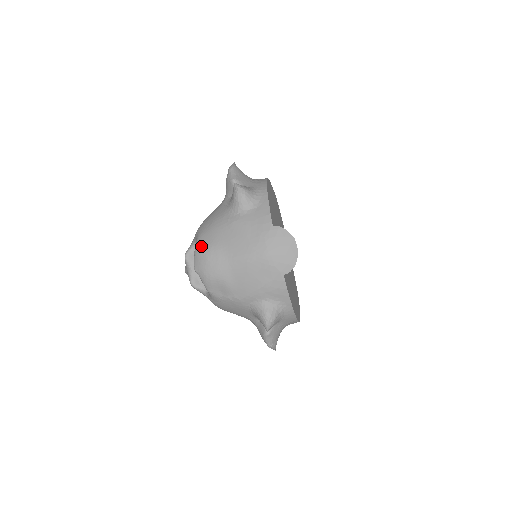
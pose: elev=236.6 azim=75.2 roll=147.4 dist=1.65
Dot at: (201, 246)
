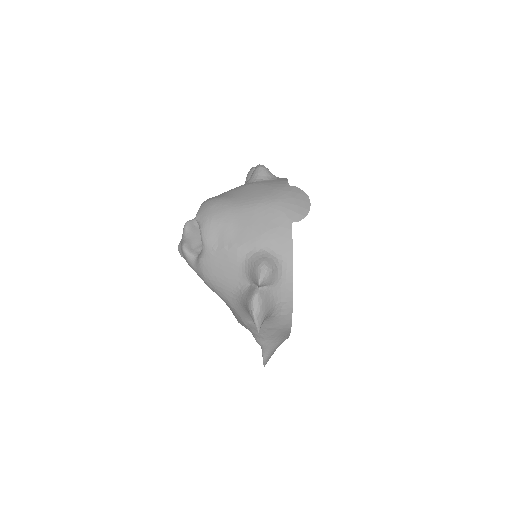
Dot at: (210, 199)
